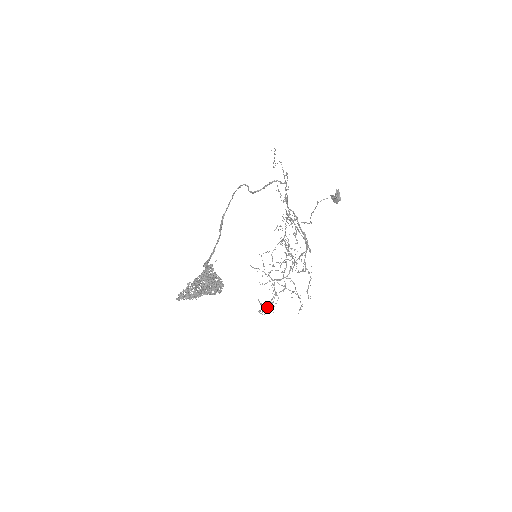
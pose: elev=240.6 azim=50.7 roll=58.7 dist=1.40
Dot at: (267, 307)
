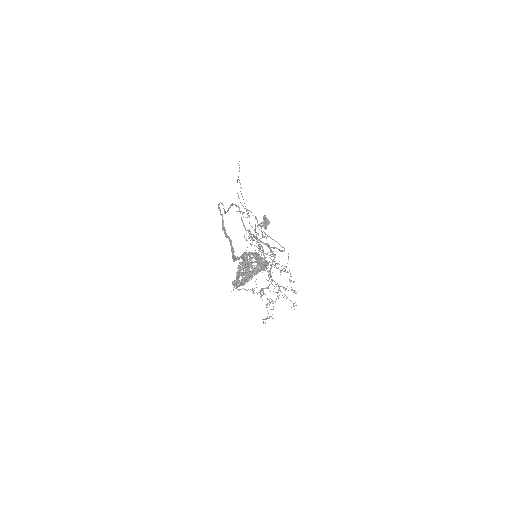
Dot at: (266, 318)
